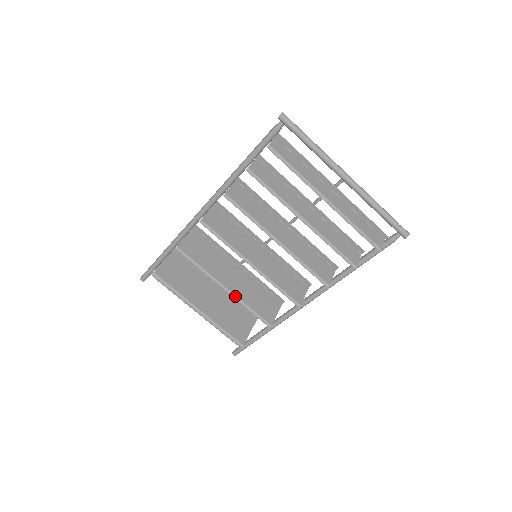
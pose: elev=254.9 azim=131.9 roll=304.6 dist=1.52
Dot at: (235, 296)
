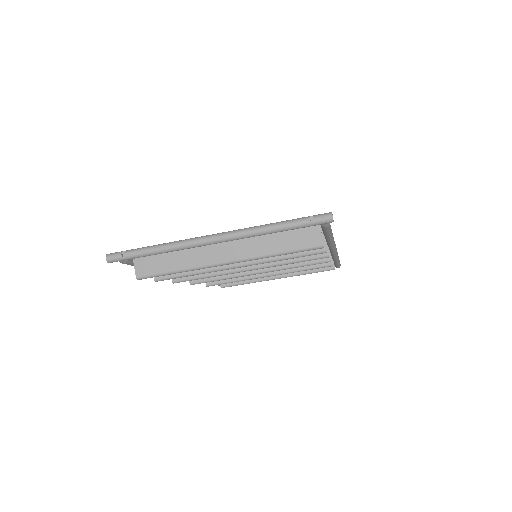
Dot at: (281, 273)
